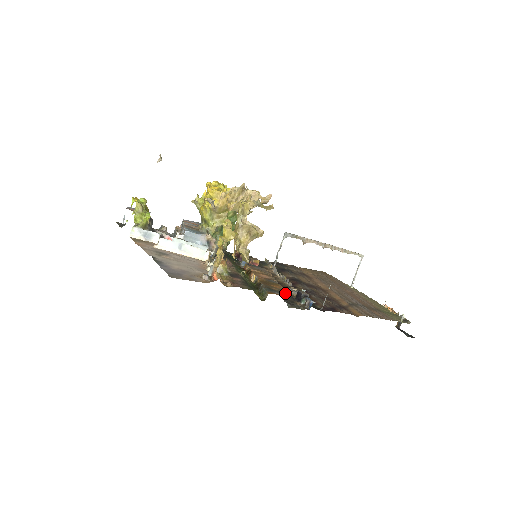
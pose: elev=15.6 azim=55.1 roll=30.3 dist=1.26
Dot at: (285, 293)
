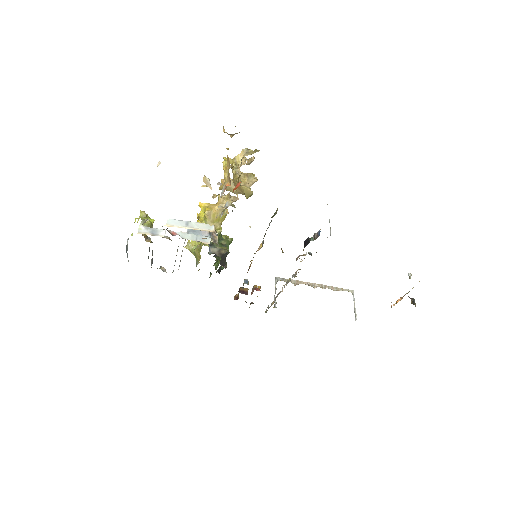
Dot at: occluded
